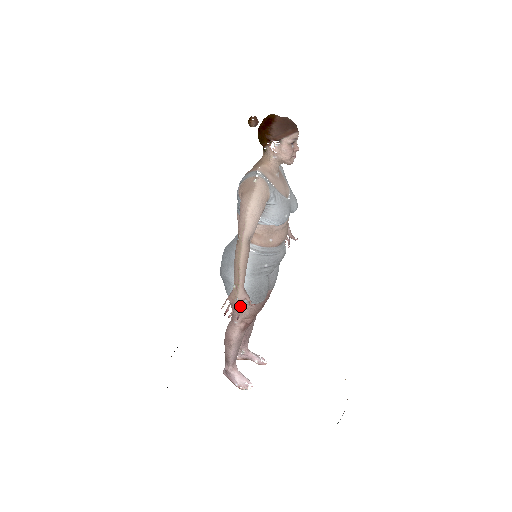
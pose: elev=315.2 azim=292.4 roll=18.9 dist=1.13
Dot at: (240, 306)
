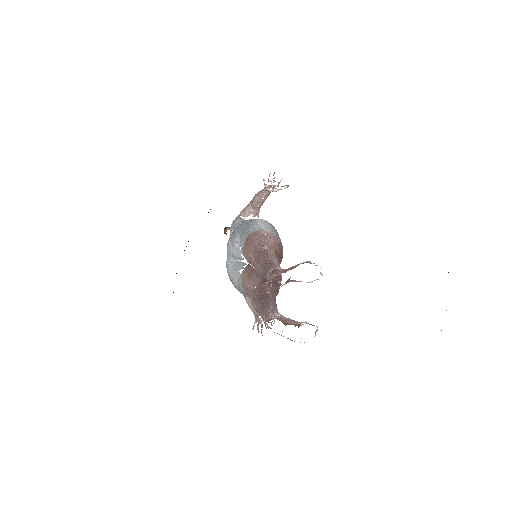
Dot at: (278, 183)
